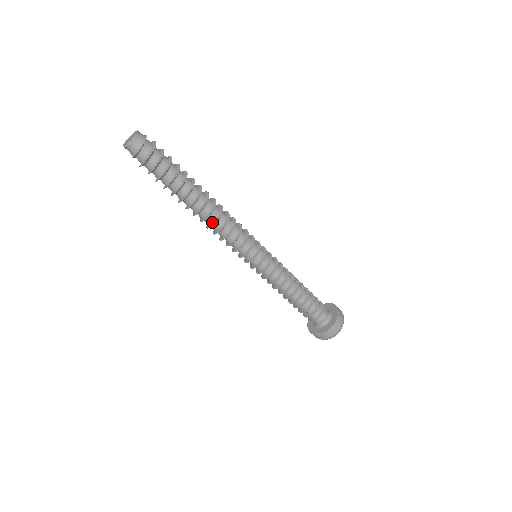
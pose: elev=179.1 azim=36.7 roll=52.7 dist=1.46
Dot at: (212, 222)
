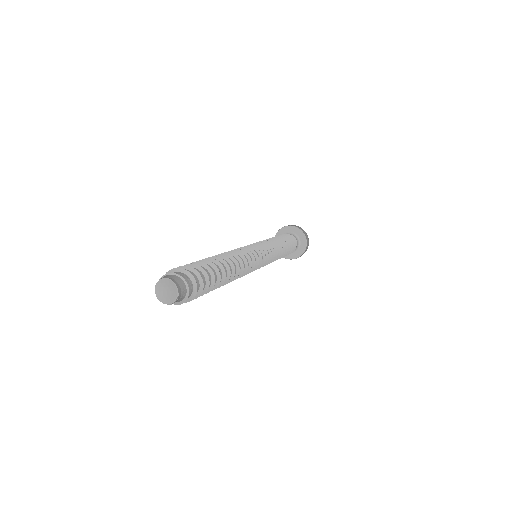
Dot at: occluded
